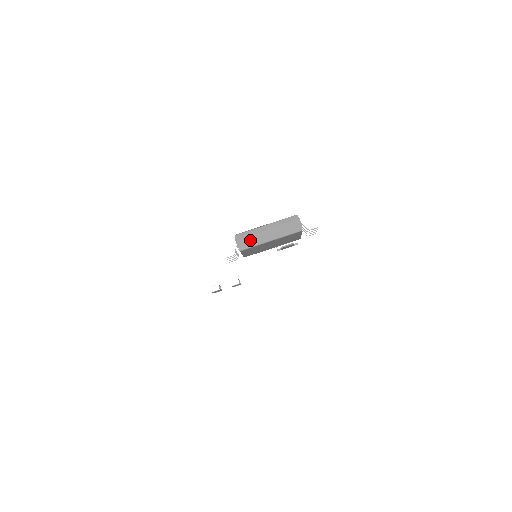
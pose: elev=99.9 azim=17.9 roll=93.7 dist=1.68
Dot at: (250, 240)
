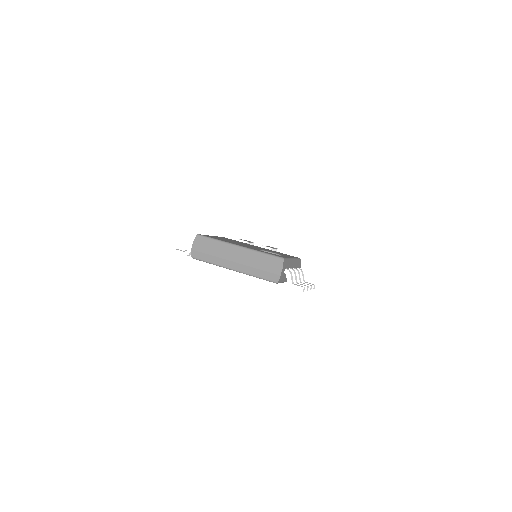
Dot at: (209, 253)
